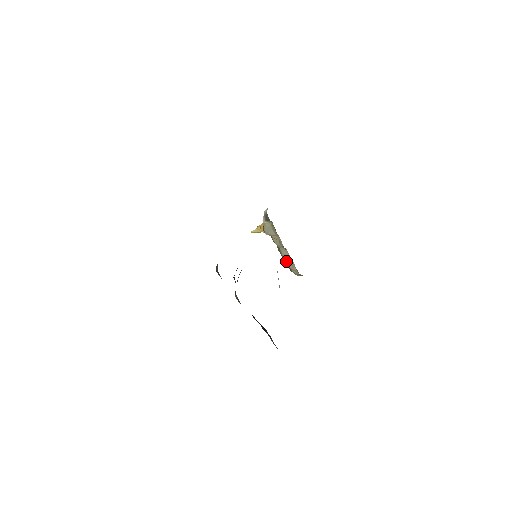
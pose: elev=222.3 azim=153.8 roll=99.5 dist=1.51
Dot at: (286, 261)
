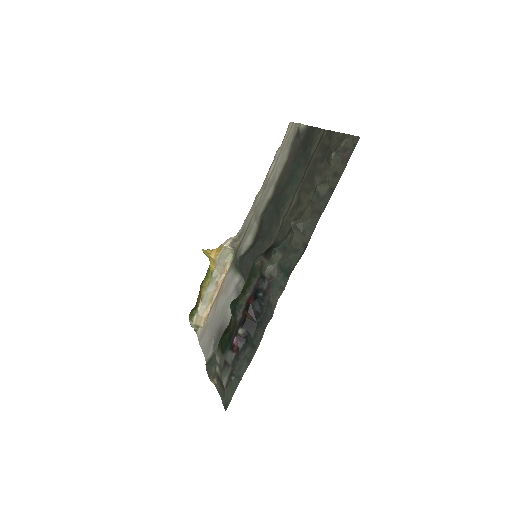
Dot at: (201, 302)
